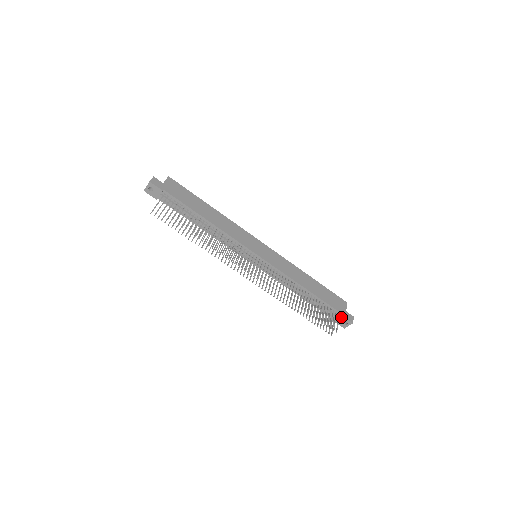
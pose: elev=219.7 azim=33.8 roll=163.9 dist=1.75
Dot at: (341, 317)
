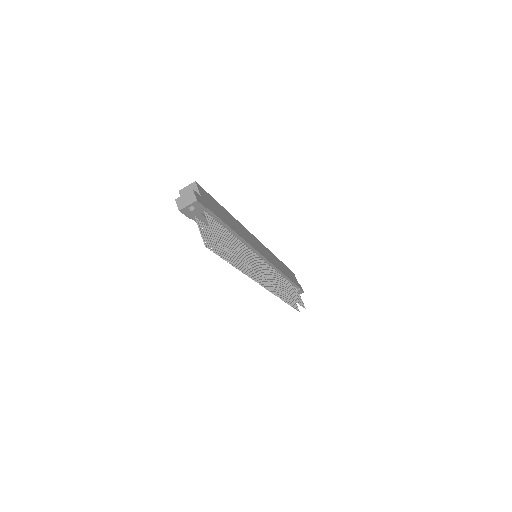
Dot at: (298, 290)
